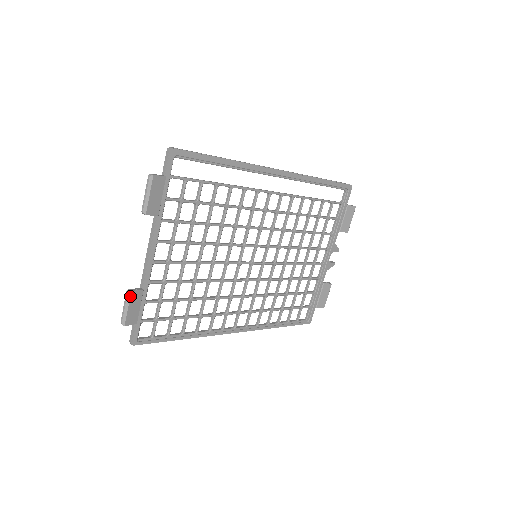
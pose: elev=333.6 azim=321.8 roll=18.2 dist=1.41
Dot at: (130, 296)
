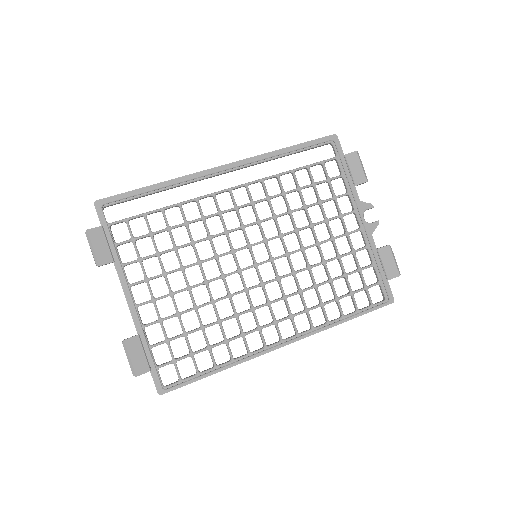
Dot at: (126, 345)
